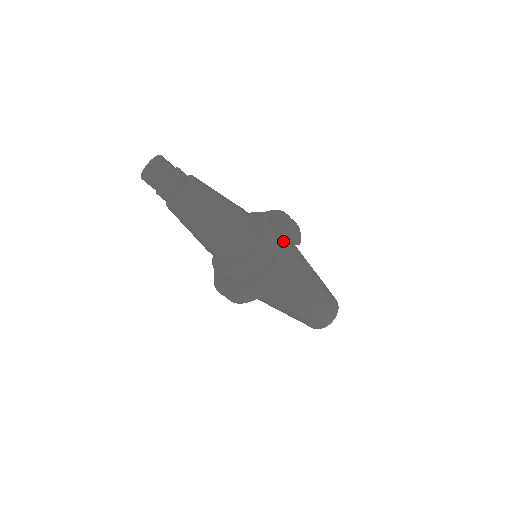
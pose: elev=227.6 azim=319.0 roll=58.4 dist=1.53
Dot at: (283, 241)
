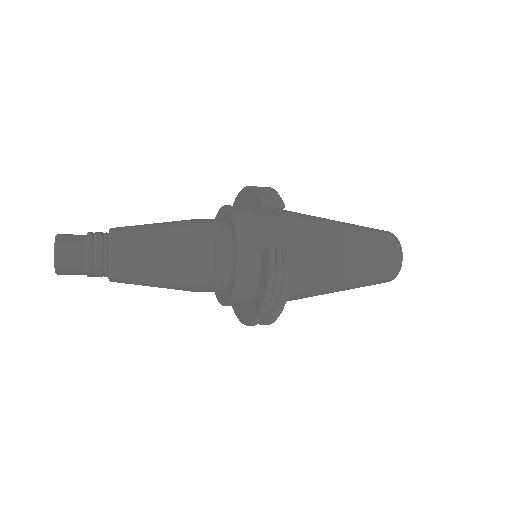
Dot at: (265, 218)
